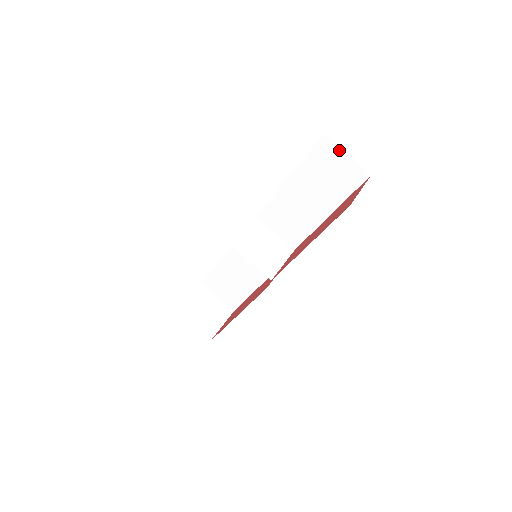
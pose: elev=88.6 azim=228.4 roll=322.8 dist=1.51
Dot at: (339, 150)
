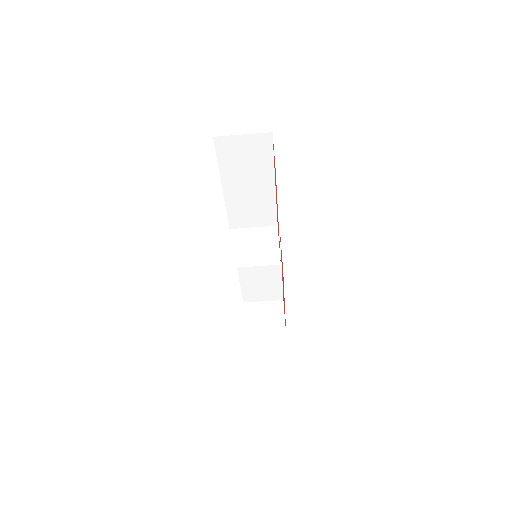
Dot at: (234, 138)
